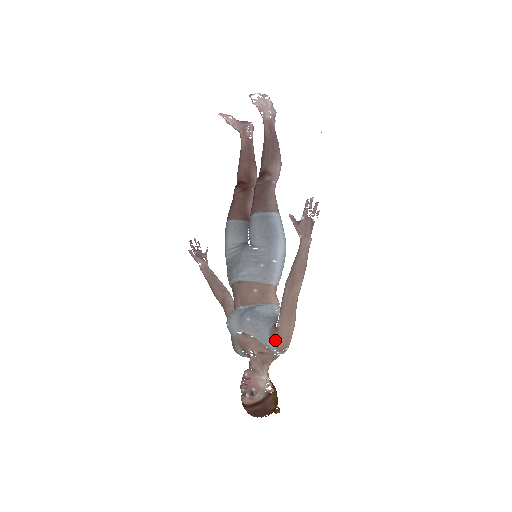
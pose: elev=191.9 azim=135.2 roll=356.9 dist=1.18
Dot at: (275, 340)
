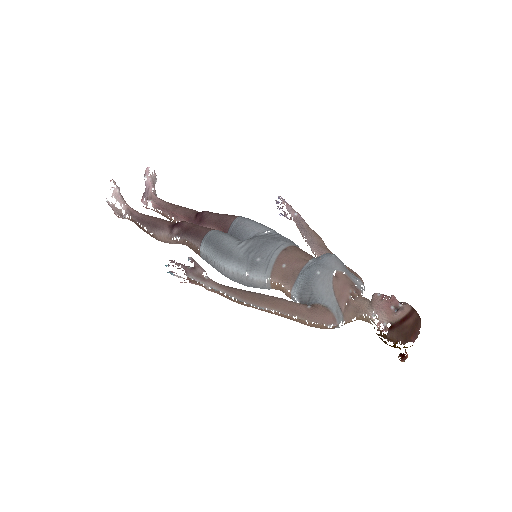
Dot at: (356, 275)
